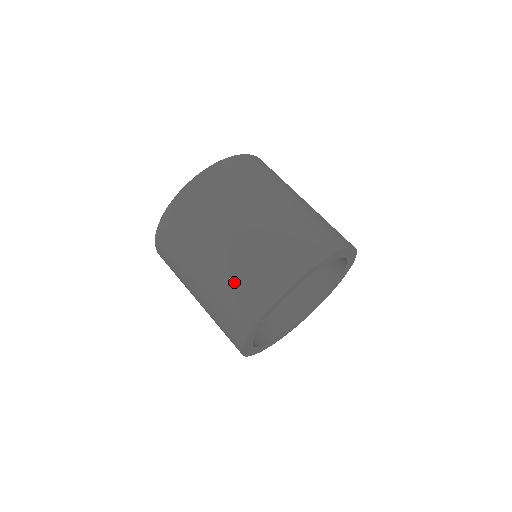
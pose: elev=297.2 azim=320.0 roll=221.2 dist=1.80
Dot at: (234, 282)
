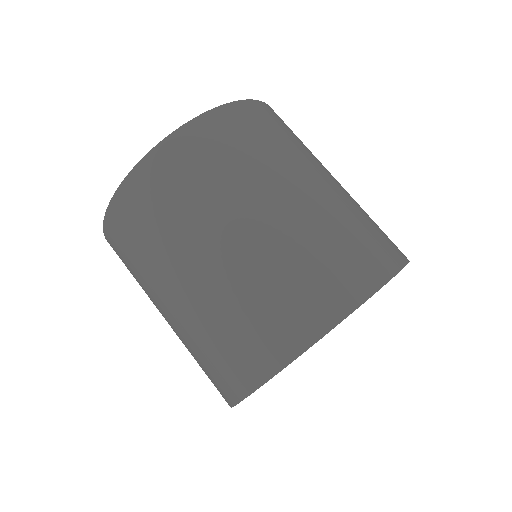
Dot at: (195, 352)
